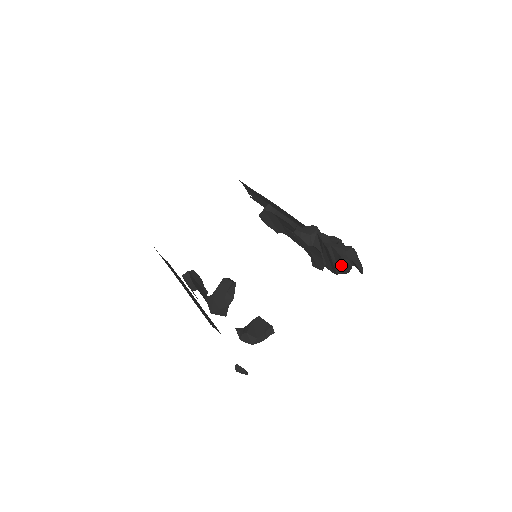
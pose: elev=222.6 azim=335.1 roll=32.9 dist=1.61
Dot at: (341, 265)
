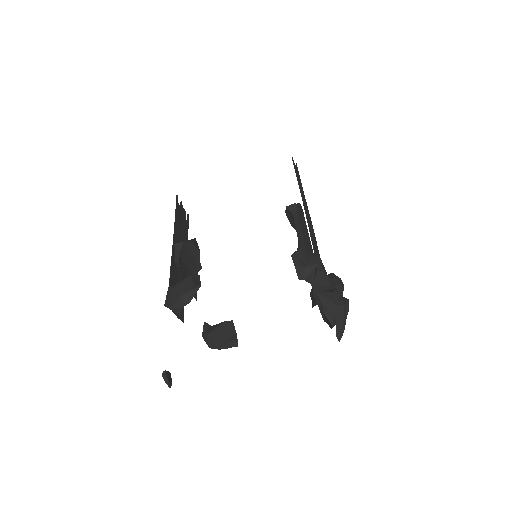
Dot at: (325, 317)
